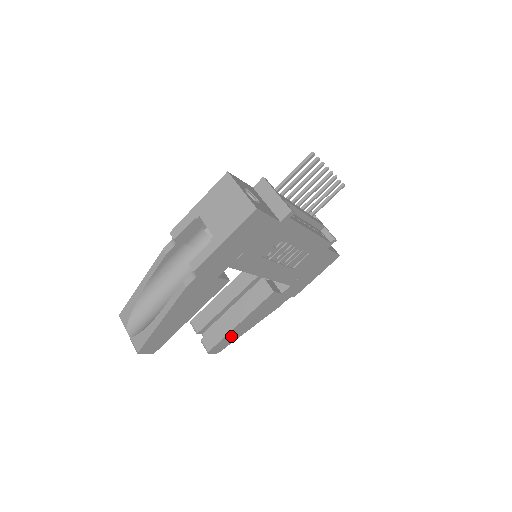
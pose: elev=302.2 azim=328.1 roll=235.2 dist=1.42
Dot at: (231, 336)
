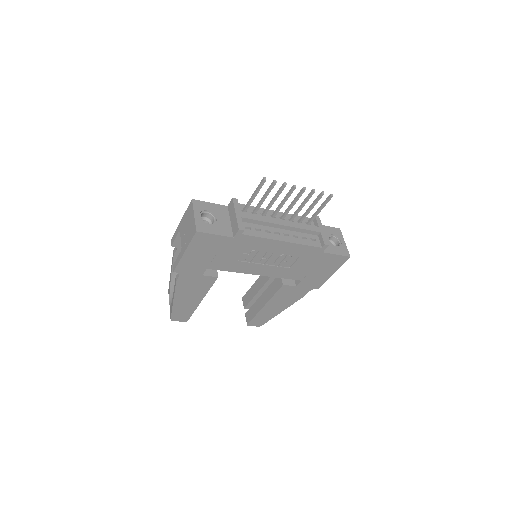
Dot at: (264, 315)
